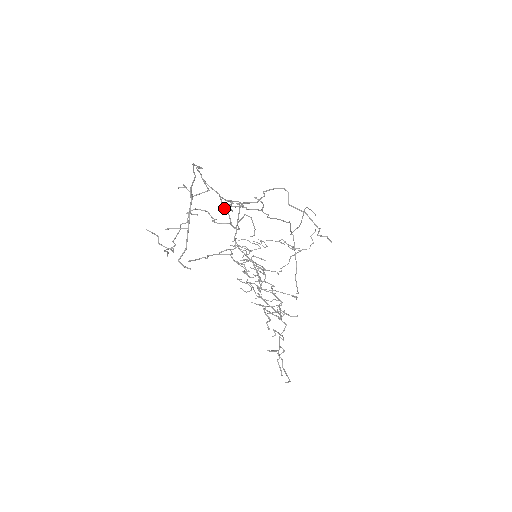
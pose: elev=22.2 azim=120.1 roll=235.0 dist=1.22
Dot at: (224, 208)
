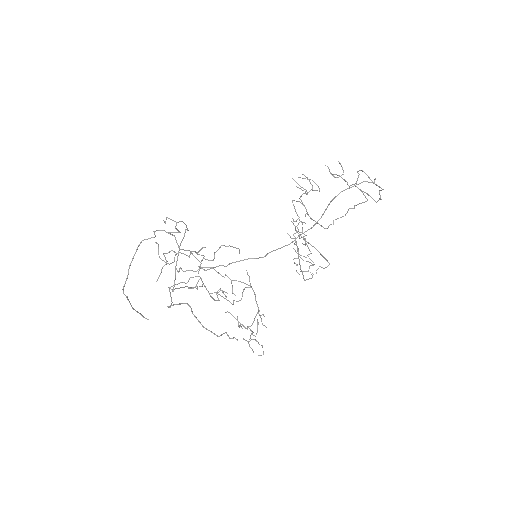
Dot at: (192, 251)
